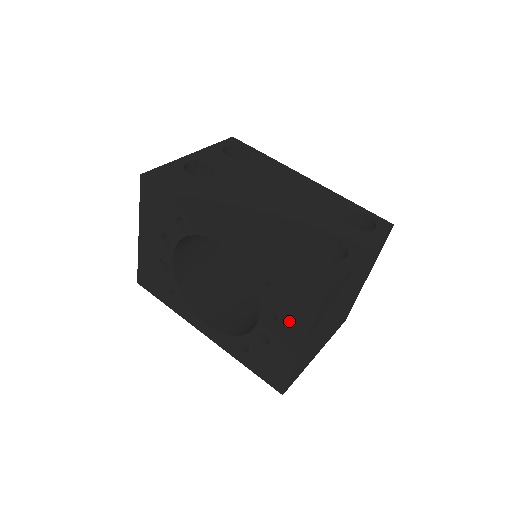
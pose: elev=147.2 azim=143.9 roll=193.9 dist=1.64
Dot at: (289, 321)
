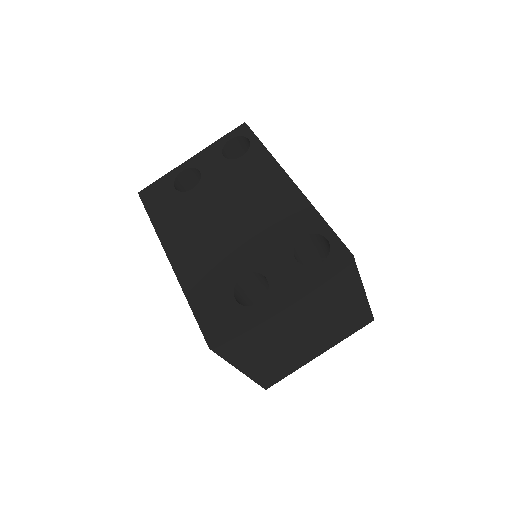
Dot at: occluded
